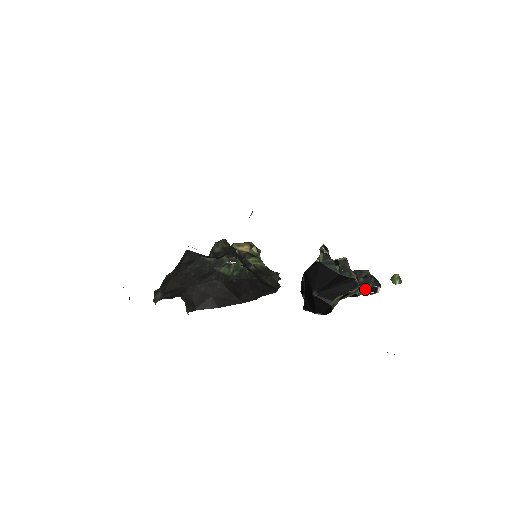
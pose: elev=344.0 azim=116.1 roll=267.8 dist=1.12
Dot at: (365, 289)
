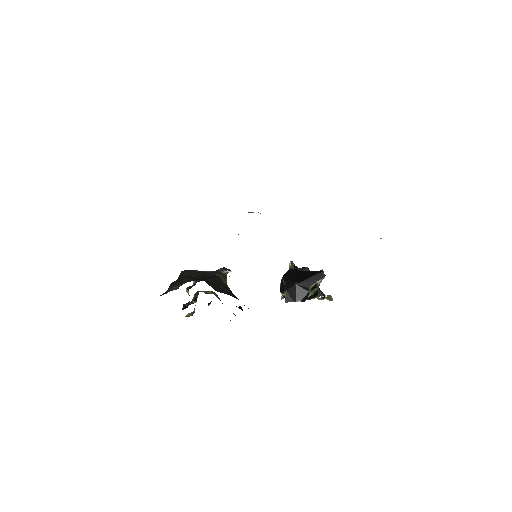
Dot at: (319, 293)
